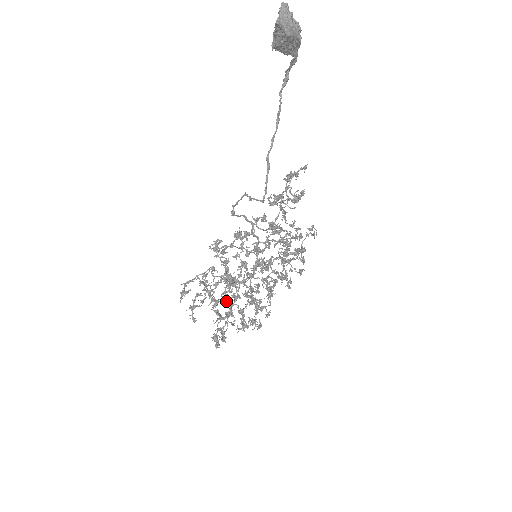
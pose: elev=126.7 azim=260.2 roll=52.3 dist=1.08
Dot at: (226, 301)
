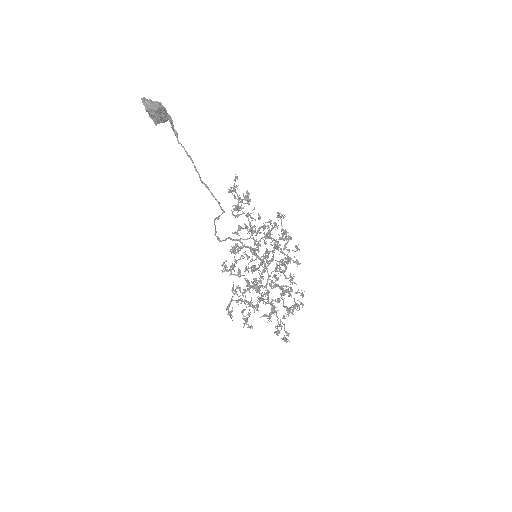
Dot at: (263, 301)
